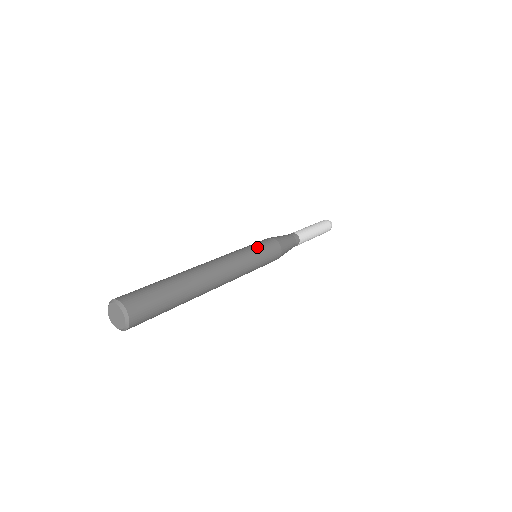
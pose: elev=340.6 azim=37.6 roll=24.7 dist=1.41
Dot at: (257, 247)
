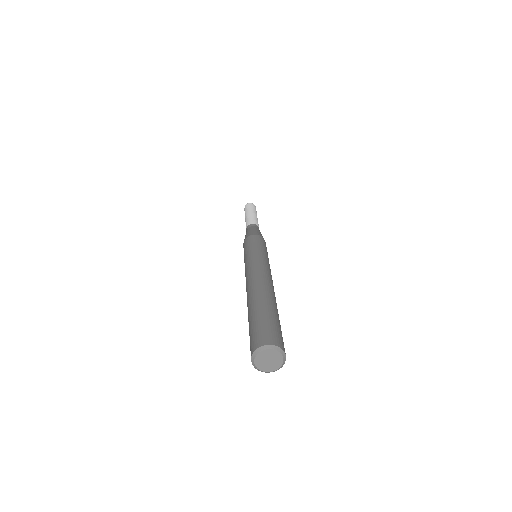
Dot at: (262, 248)
